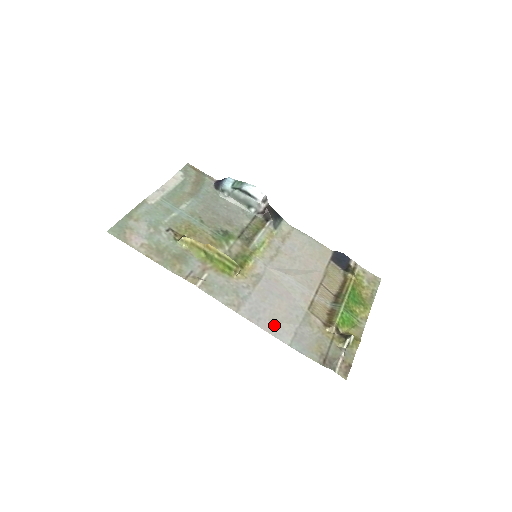
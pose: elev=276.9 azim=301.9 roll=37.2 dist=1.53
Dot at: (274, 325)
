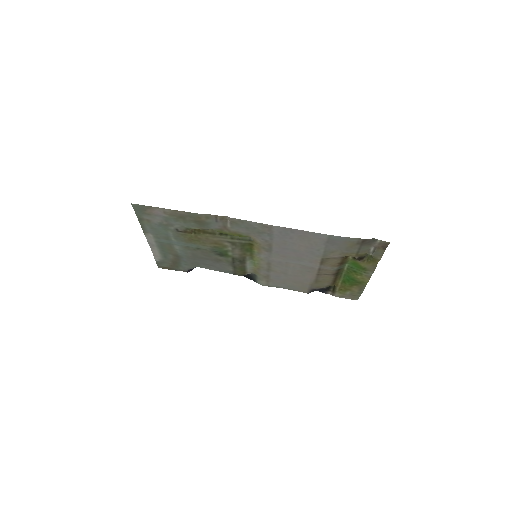
Dot at: (306, 236)
